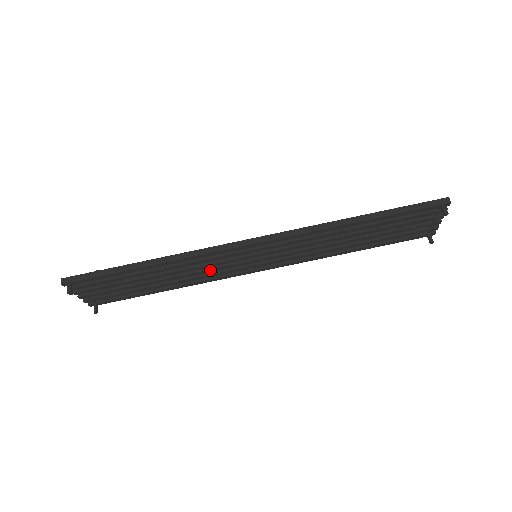
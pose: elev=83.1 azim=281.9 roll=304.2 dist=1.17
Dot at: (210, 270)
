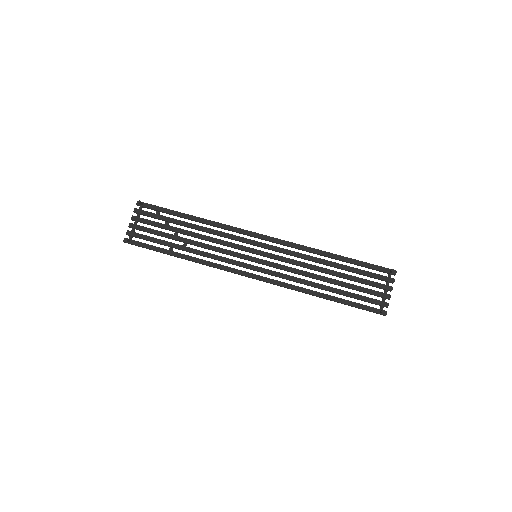
Dot at: (221, 250)
